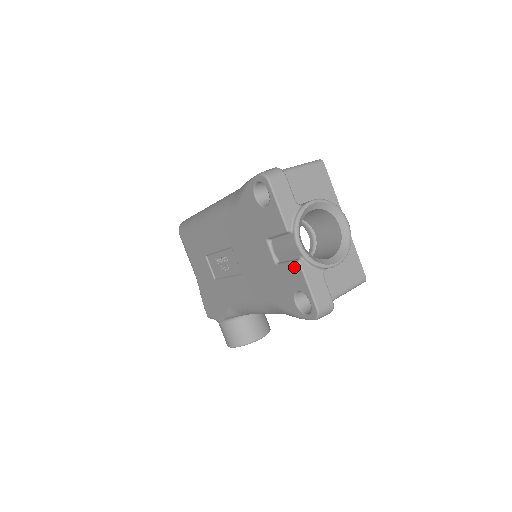
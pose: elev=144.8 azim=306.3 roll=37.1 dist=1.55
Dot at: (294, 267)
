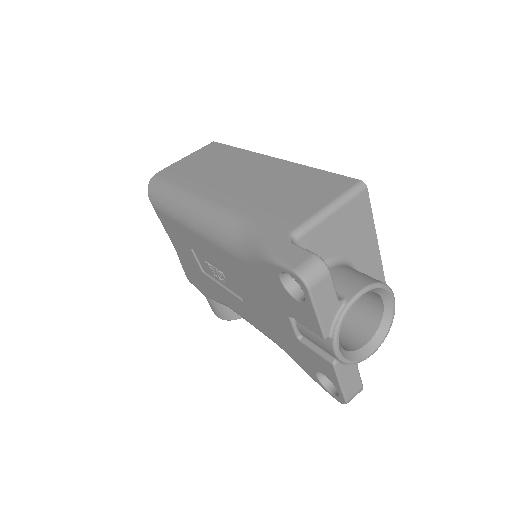
Dot at: (325, 362)
